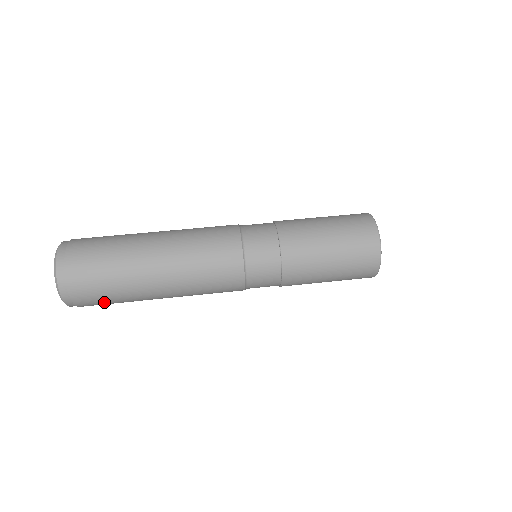
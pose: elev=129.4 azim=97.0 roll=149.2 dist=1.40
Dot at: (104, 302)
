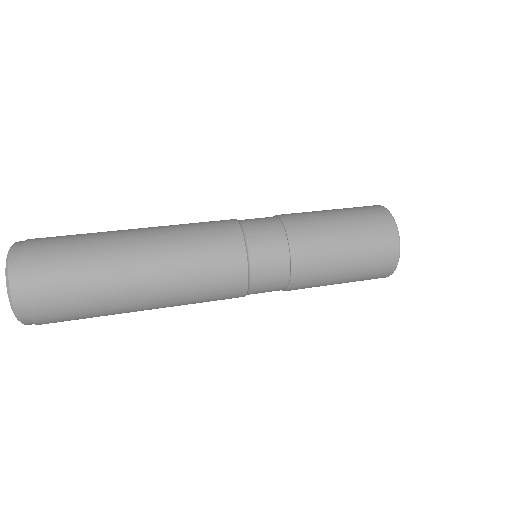
Dot at: (71, 316)
